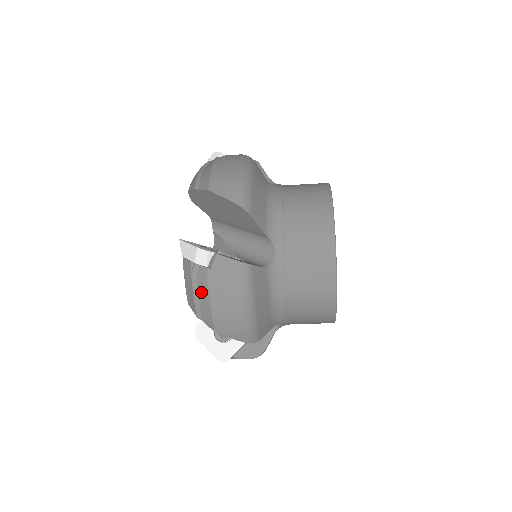
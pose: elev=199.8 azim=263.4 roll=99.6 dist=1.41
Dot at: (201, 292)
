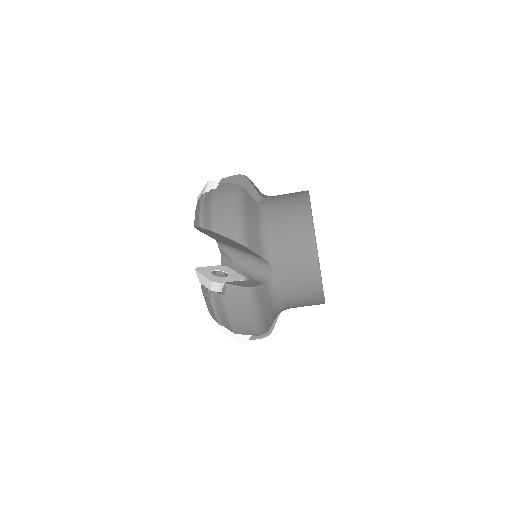
Dot at: (206, 205)
